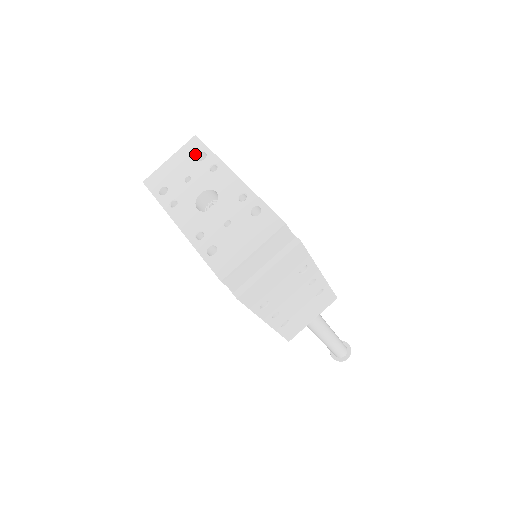
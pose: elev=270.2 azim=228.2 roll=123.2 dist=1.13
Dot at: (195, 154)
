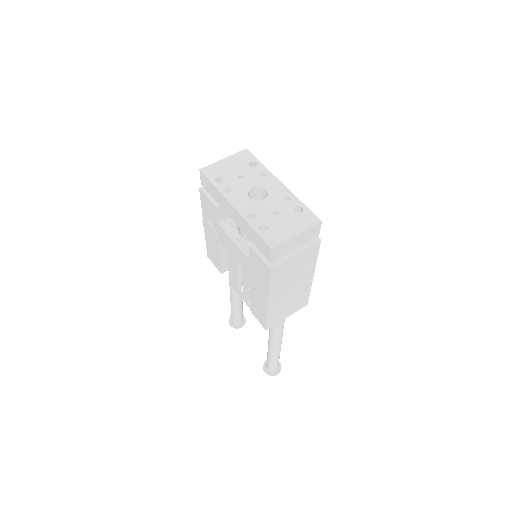
Dot at: (247, 161)
